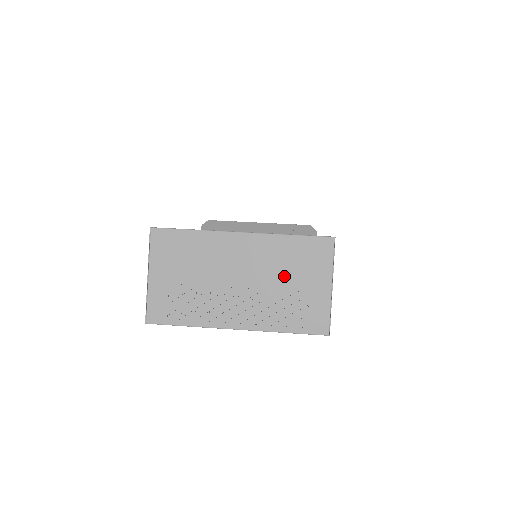
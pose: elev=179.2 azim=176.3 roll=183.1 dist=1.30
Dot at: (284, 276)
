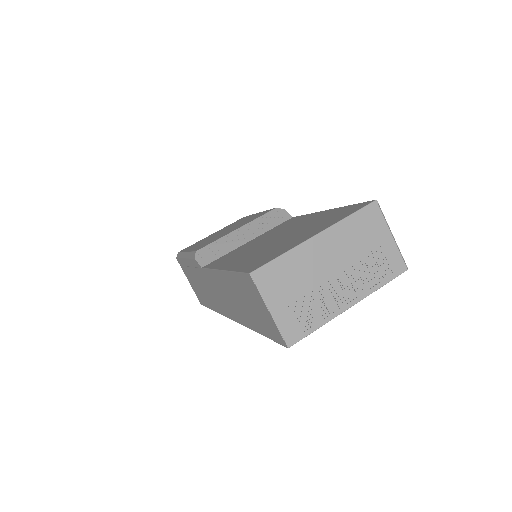
Dot at: (360, 248)
